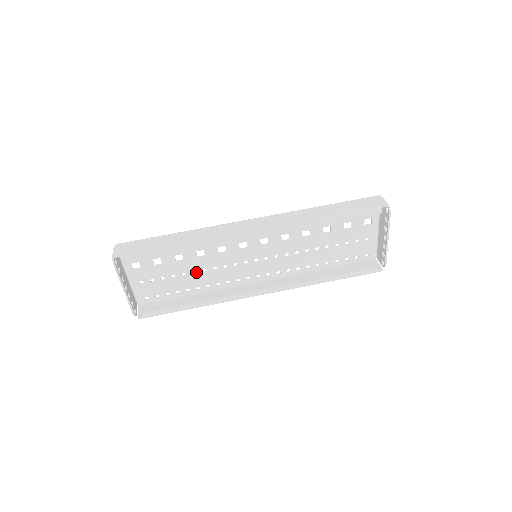
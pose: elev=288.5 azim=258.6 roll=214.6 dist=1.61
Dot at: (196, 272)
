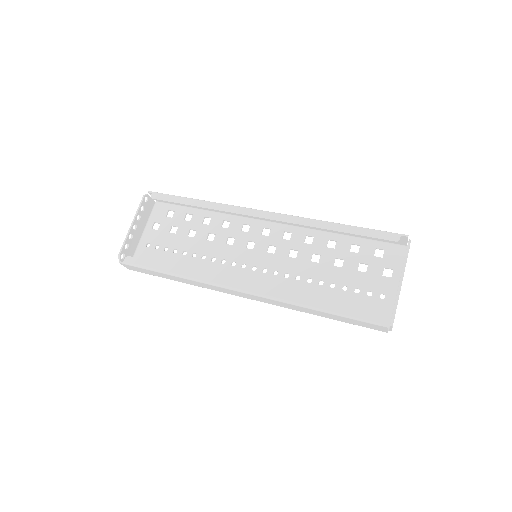
Dot at: (196, 255)
